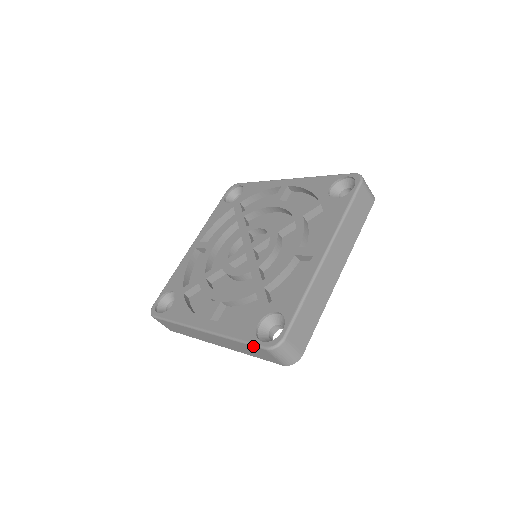
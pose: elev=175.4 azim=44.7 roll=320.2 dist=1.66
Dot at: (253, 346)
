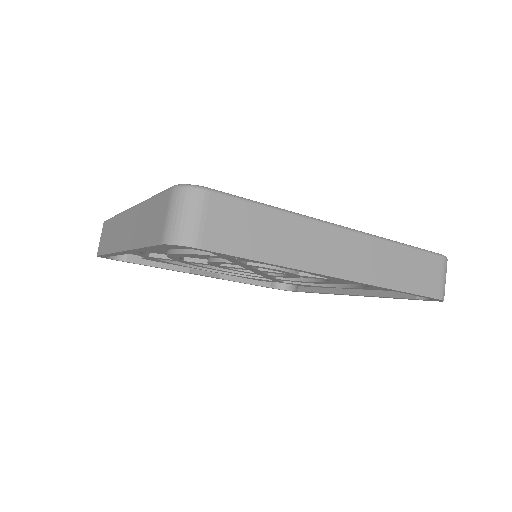
Dot at: (162, 192)
